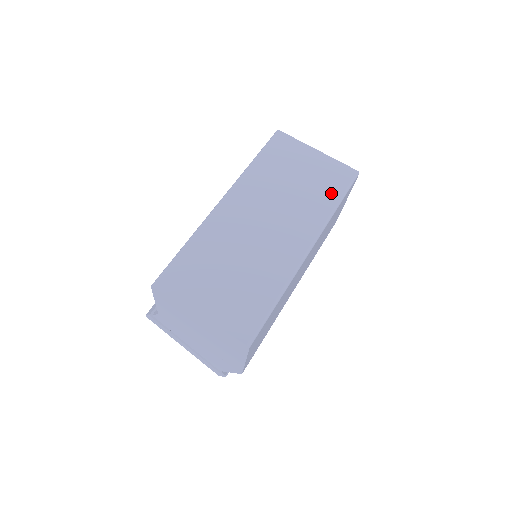
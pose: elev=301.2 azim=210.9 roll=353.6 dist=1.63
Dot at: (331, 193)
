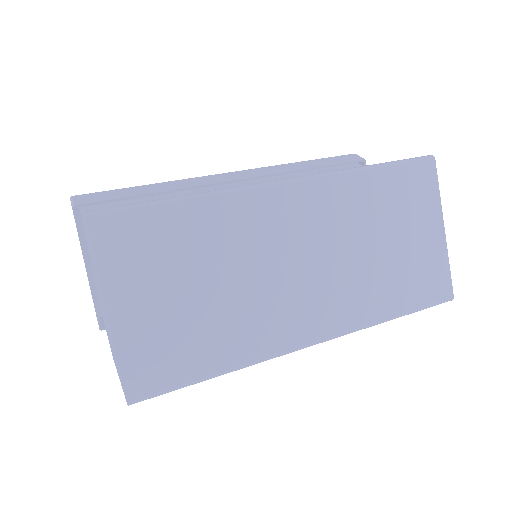
Dot at: (403, 297)
